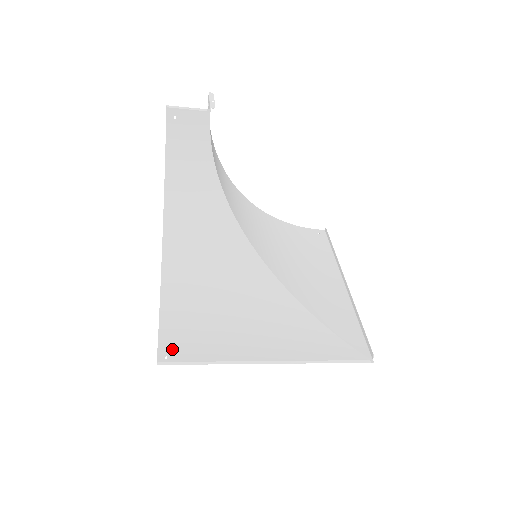
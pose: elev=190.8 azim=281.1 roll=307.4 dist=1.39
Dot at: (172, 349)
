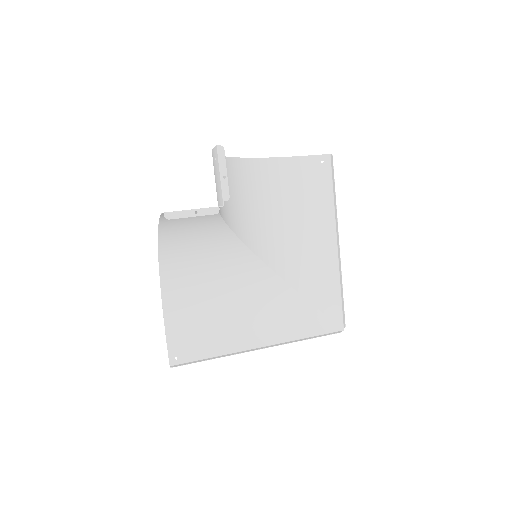
Dot at: (180, 350)
